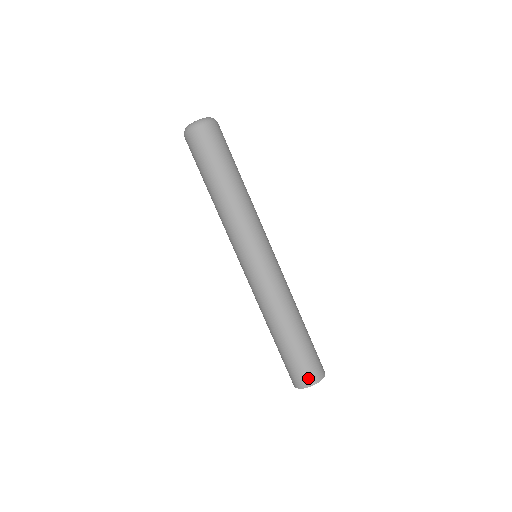
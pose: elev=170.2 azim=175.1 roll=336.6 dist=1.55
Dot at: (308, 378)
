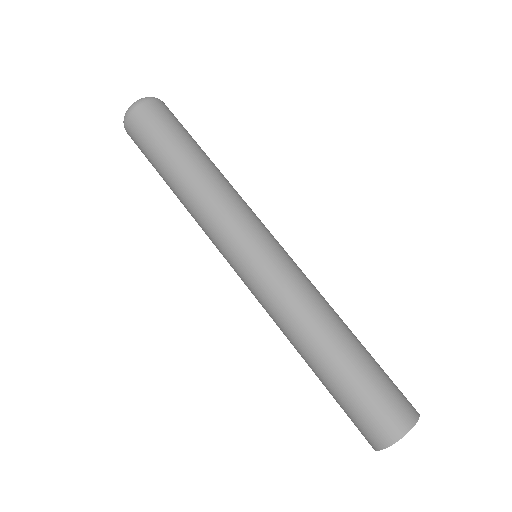
Dot at: (377, 434)
